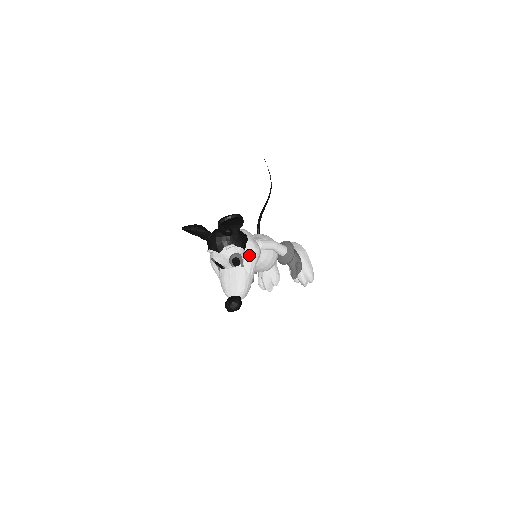
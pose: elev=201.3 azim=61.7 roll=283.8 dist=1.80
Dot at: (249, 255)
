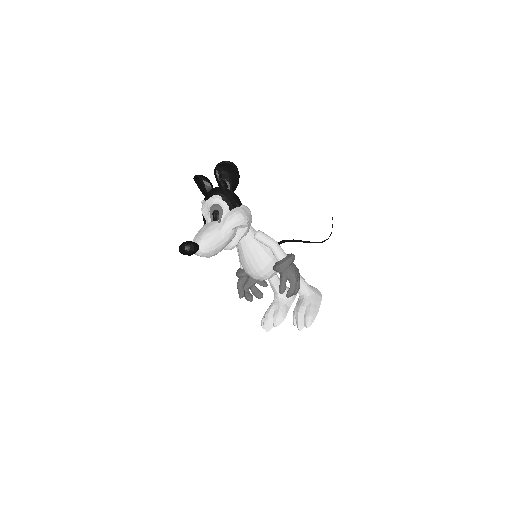
Dot at: (230, 214)
